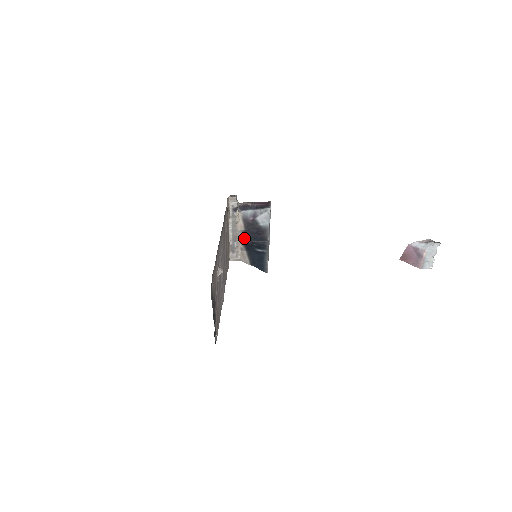
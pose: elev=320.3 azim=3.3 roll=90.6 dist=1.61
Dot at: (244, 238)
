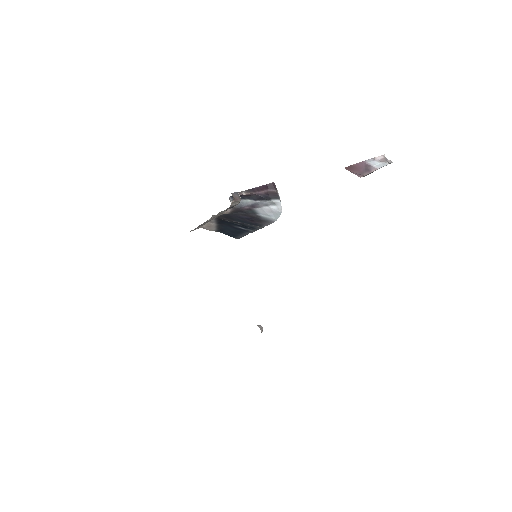
Dot at: (221, 216)
